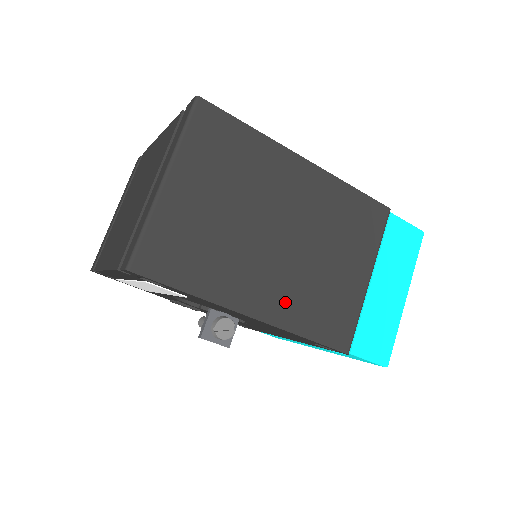
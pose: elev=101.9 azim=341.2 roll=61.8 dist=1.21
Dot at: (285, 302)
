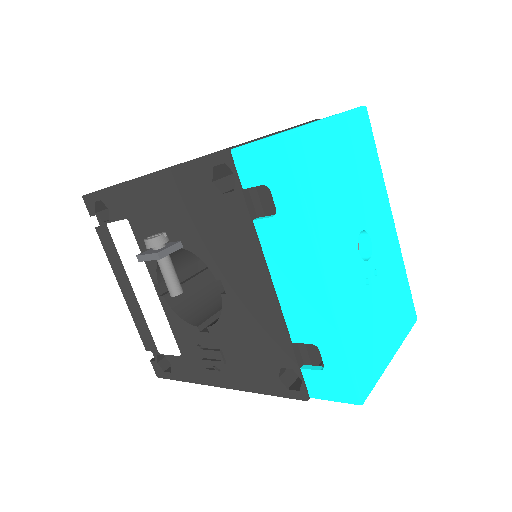
Dot at: occluded
